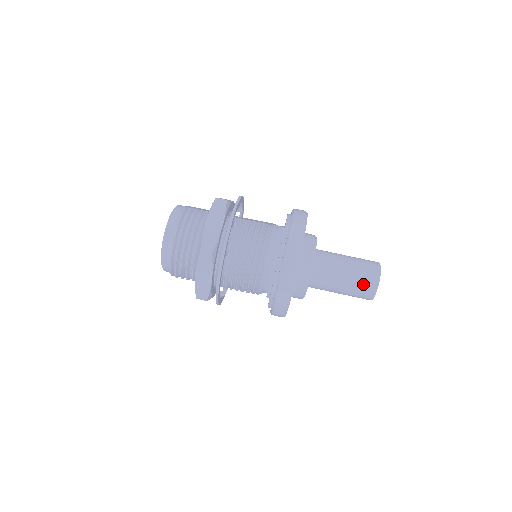
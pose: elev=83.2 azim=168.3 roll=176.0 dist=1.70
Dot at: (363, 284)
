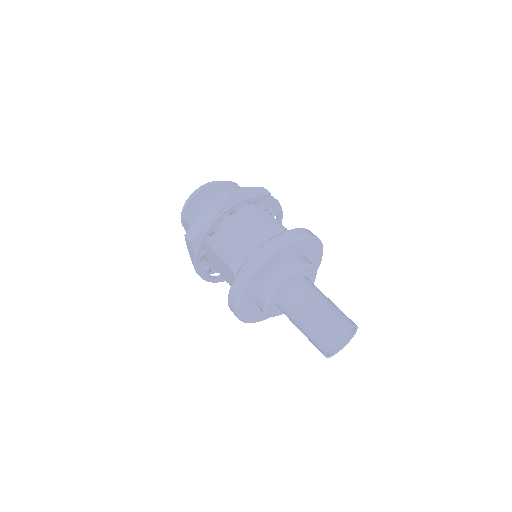
Dot at: (329, 322)
